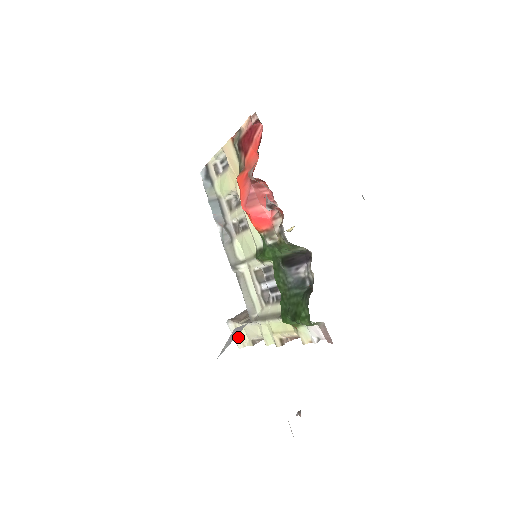
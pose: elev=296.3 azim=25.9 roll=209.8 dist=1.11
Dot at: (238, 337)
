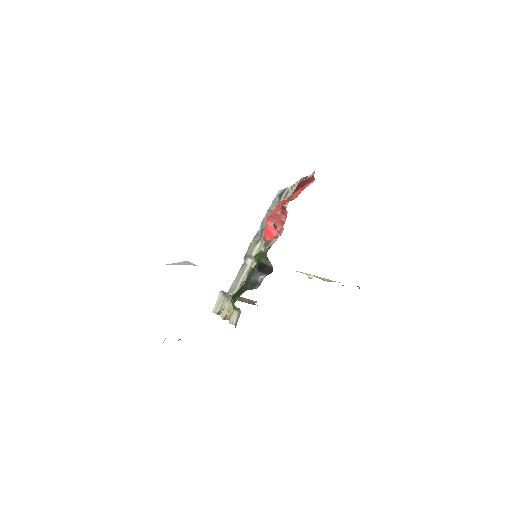
Dot at: (217, 305)
